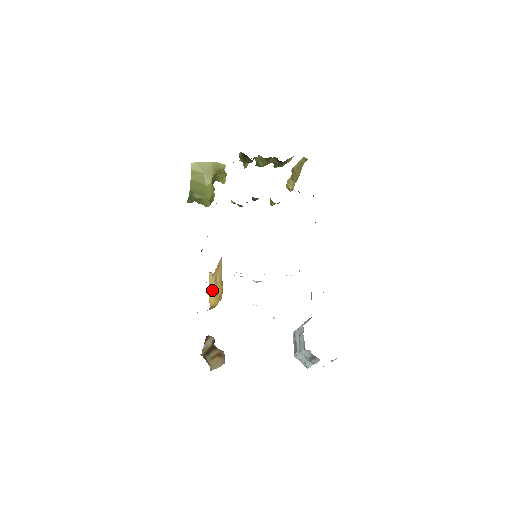
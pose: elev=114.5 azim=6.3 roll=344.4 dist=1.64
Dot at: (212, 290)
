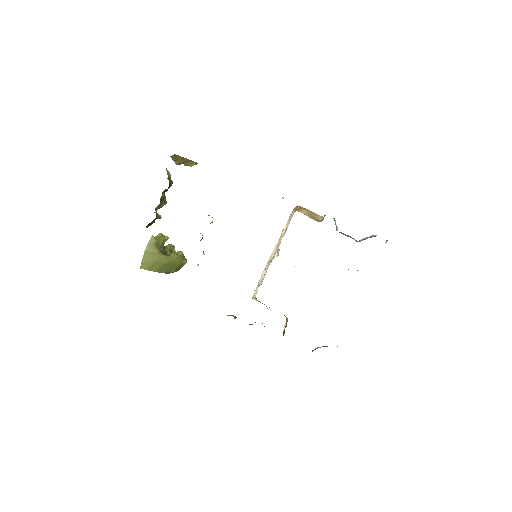
Dot at: occluded
